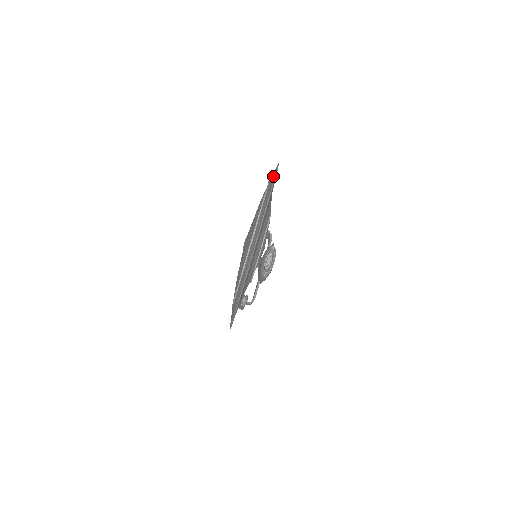
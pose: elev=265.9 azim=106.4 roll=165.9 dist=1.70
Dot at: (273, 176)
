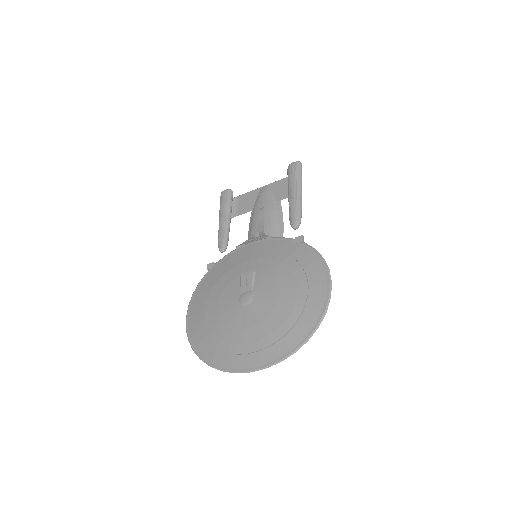
Dot at: (304, 332)
